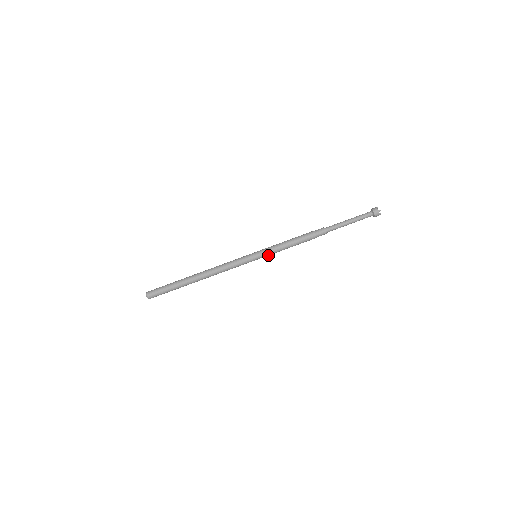
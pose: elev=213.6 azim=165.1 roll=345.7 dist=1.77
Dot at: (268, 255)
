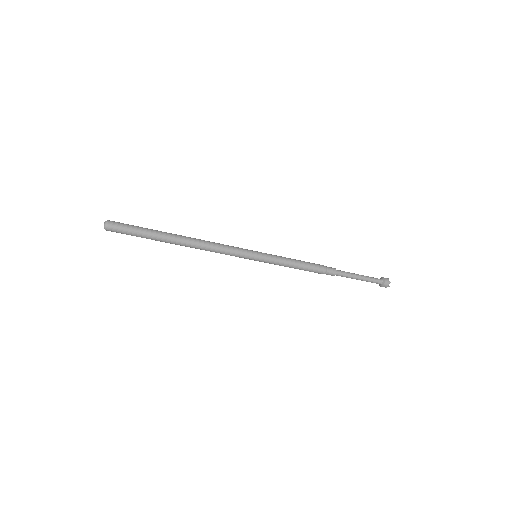
Dot at: (269, 262)
